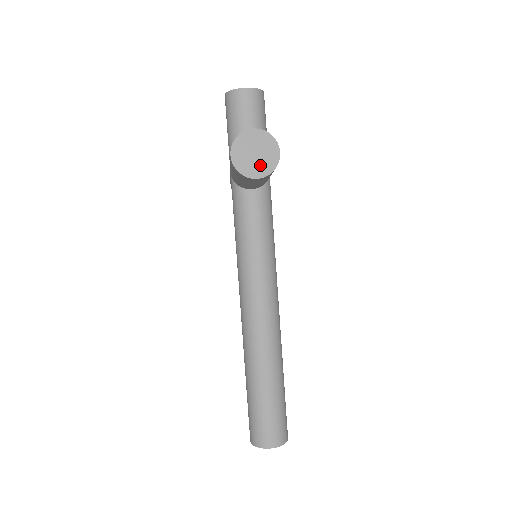
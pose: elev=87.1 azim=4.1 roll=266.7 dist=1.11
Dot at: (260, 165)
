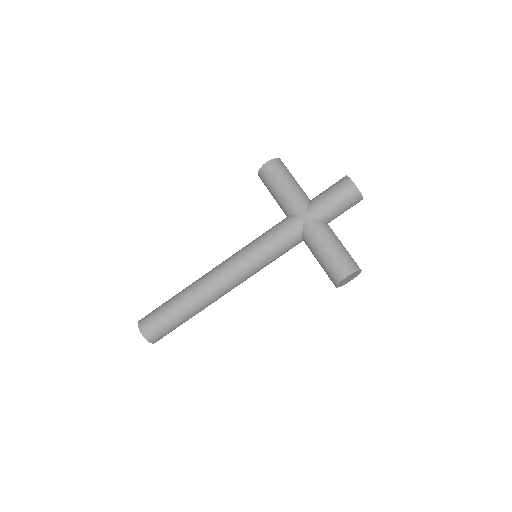
Dot at: (343, 283)
